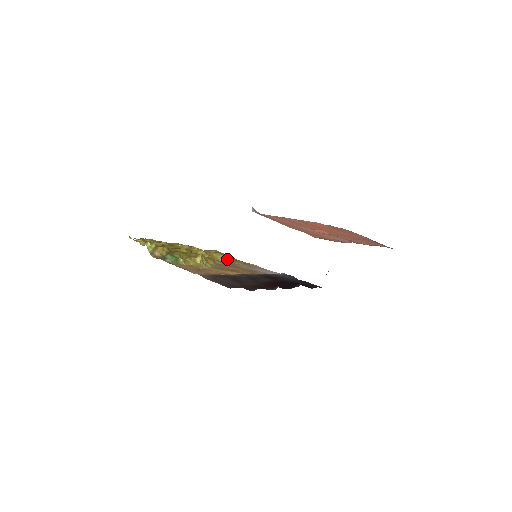
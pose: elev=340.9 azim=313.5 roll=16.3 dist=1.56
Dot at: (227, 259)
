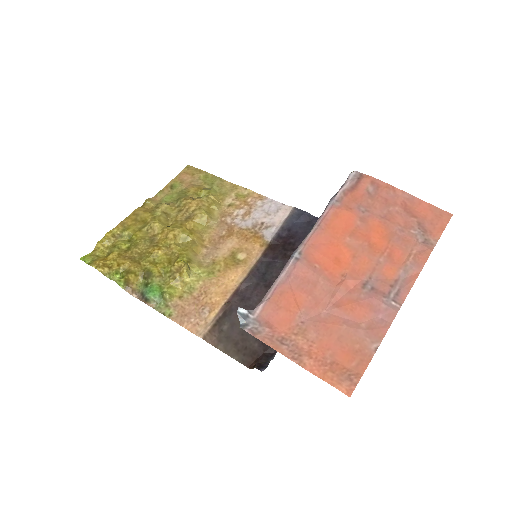
Dot at: (213, 212)
